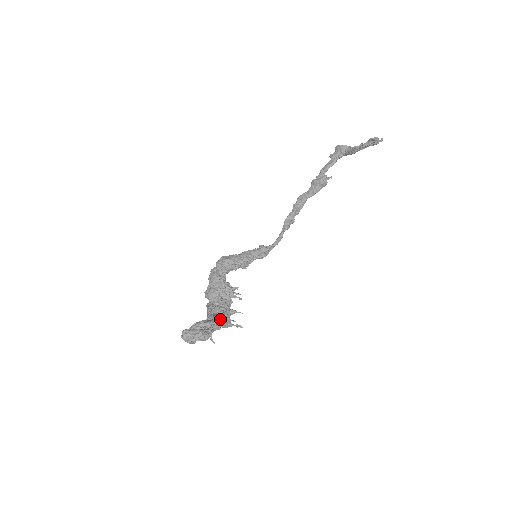
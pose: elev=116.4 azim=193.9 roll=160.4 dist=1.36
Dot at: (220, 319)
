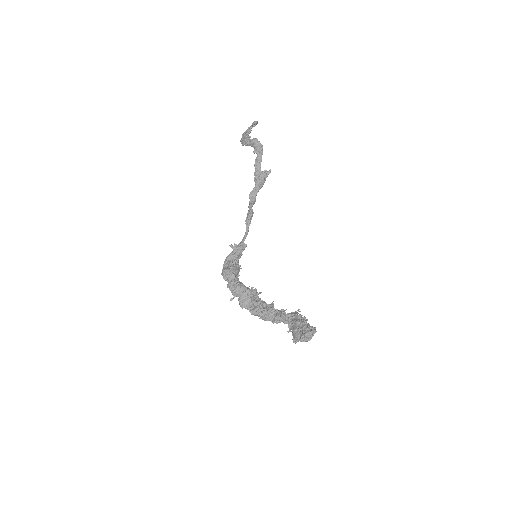
Dot at: (296, 314)
